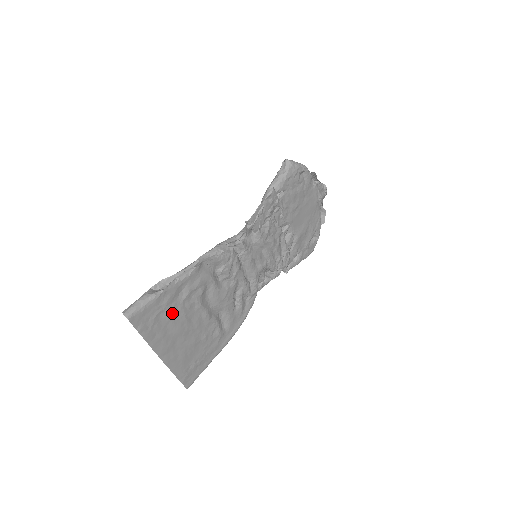
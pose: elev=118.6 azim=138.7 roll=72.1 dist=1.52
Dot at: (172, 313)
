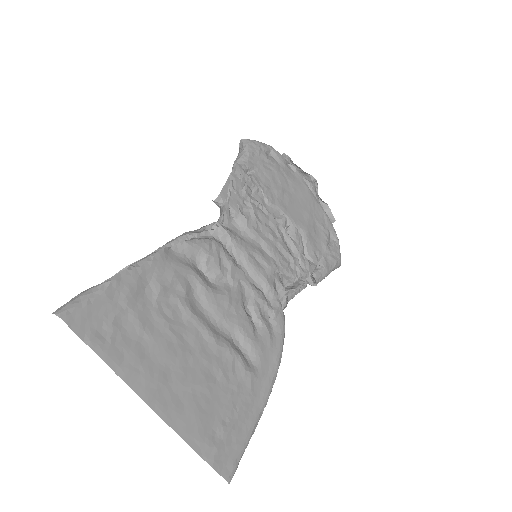
Dot at: (143, 320)
